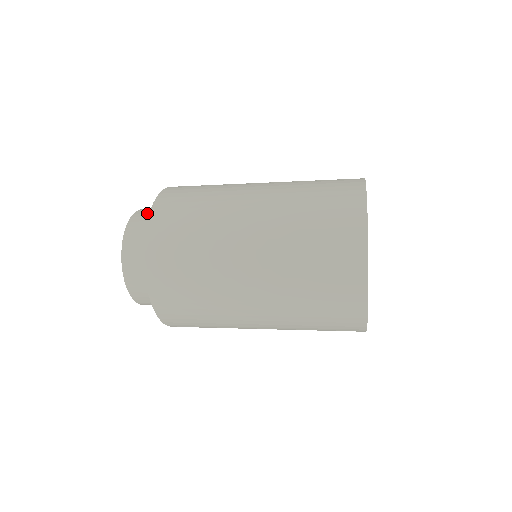
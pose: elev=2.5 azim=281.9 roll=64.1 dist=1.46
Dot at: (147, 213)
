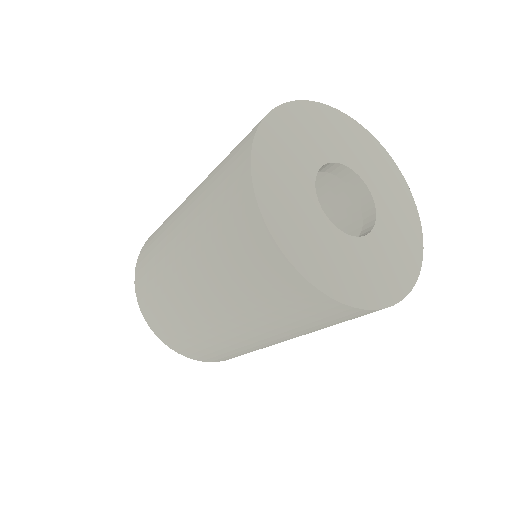
Dot at: occluded
